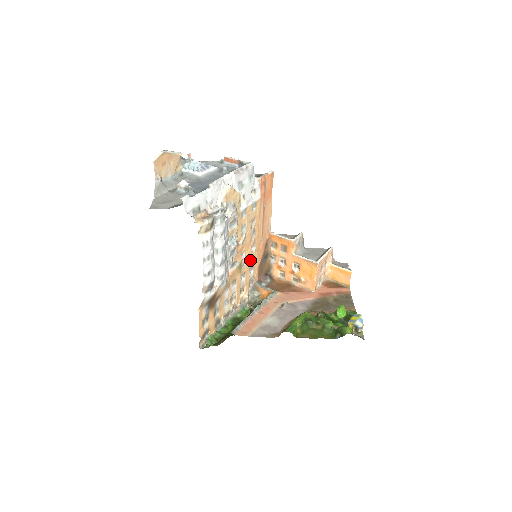
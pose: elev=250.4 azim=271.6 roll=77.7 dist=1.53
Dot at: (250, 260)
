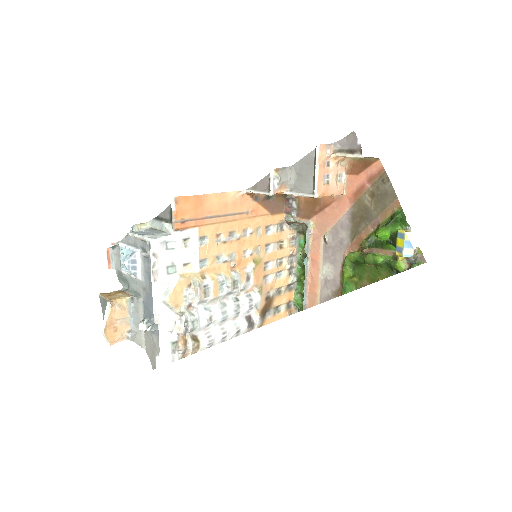
Dot at: (258, 236)
